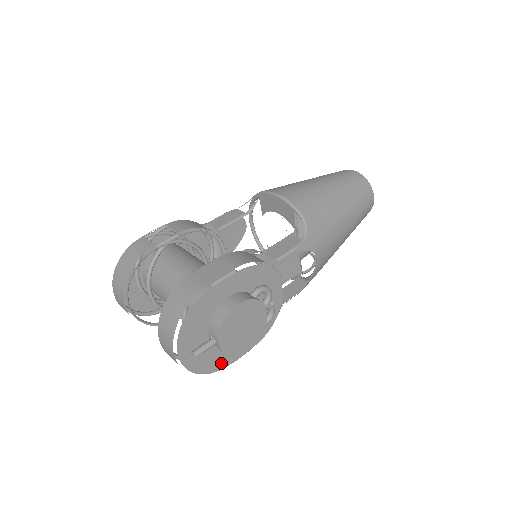
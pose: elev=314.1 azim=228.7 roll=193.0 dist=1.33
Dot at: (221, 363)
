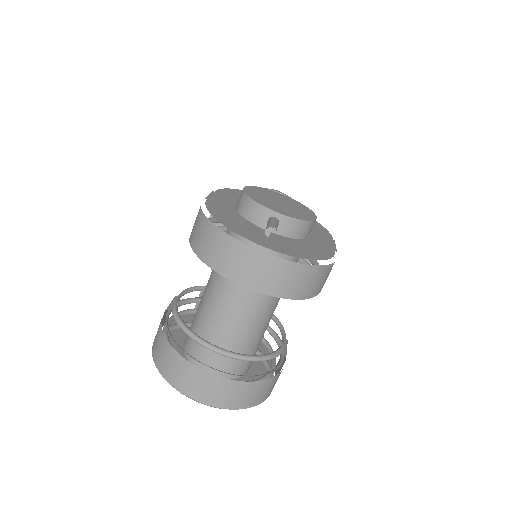
Dot at: (323, 252)
